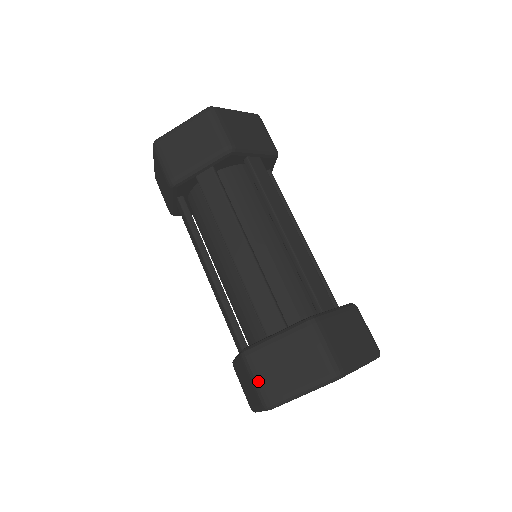
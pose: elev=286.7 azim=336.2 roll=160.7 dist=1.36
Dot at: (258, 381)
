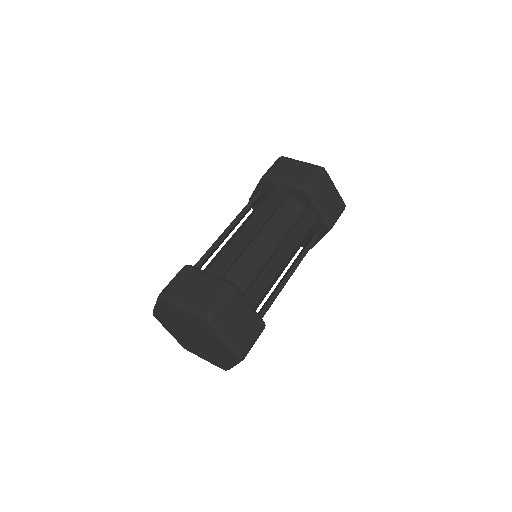
Dot at: (174, 281)
